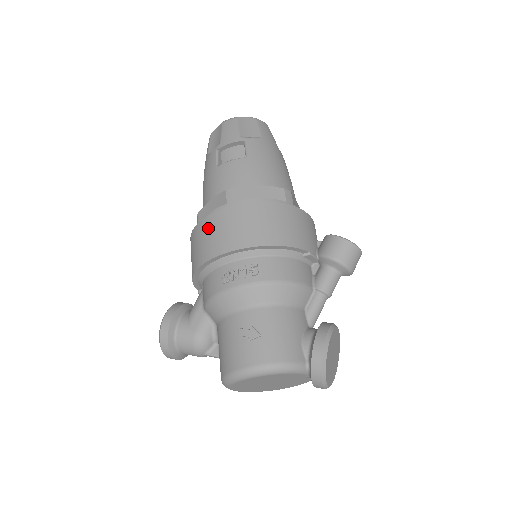
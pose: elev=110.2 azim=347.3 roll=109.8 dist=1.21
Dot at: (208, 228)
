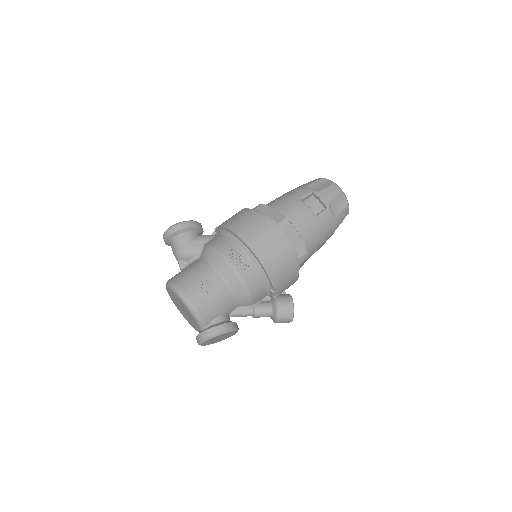
Dot at: (256, 221)
